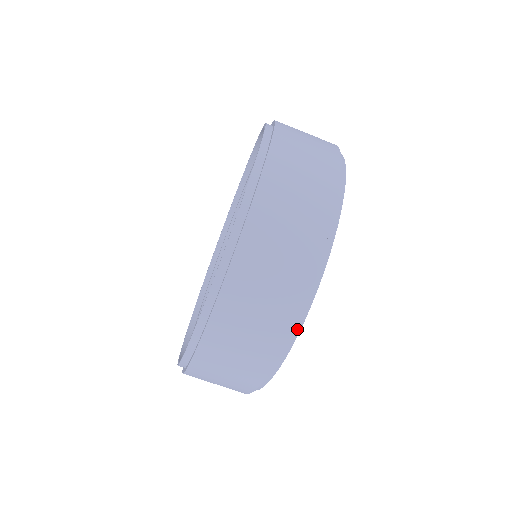
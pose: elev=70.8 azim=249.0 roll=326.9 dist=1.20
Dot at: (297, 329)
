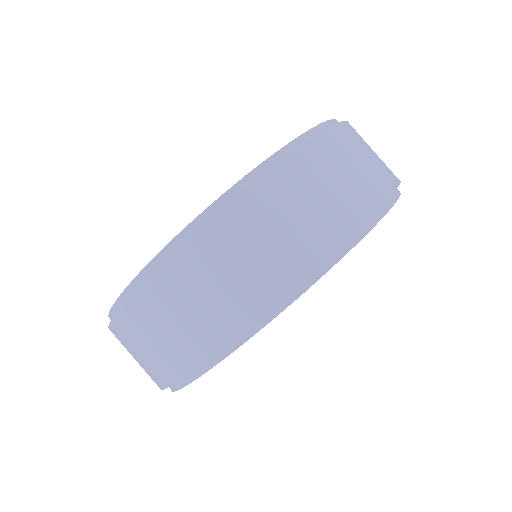
Dot at: (272, 315)
